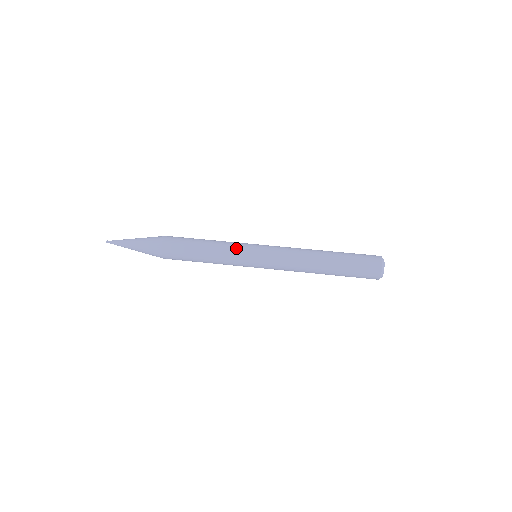
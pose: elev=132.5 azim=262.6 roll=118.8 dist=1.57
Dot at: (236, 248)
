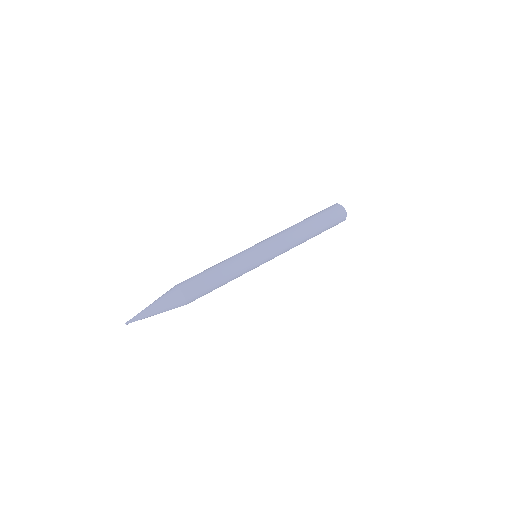
Dot at: (237, 254)
